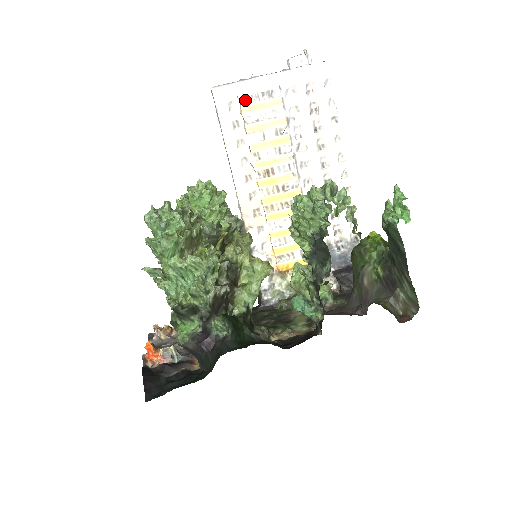
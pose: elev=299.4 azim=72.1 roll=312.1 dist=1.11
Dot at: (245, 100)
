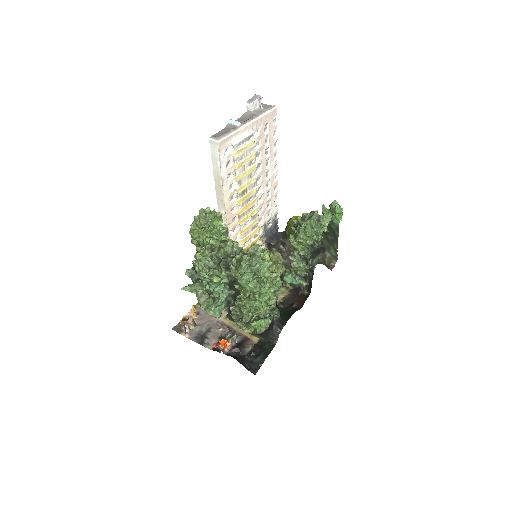
Dot at: (237, 146)
